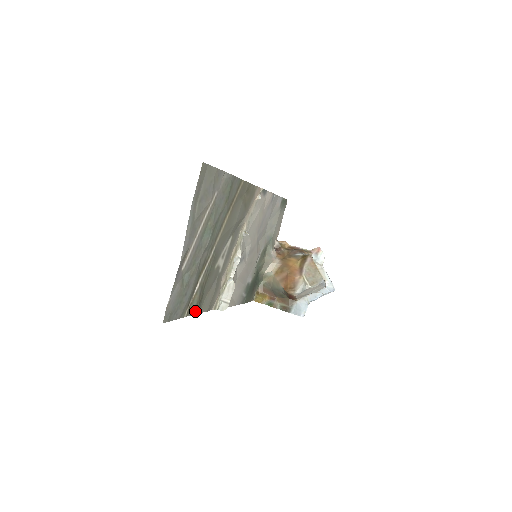
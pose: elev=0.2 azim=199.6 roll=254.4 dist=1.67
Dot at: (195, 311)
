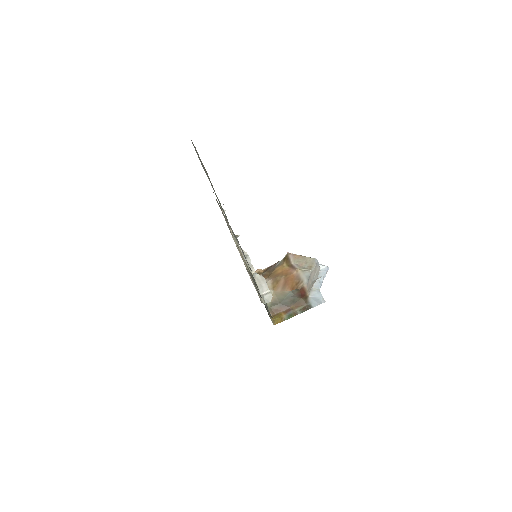
Dot at: occluded
